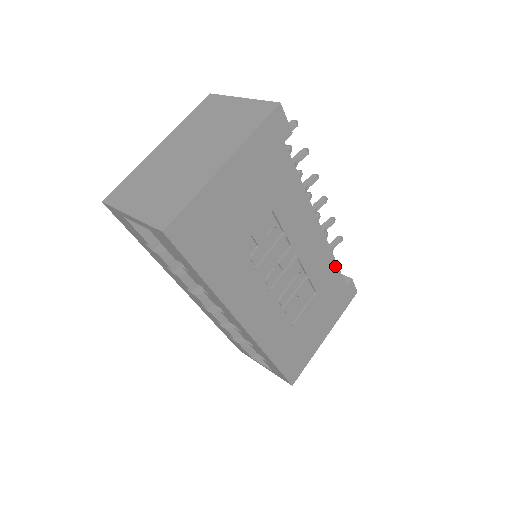
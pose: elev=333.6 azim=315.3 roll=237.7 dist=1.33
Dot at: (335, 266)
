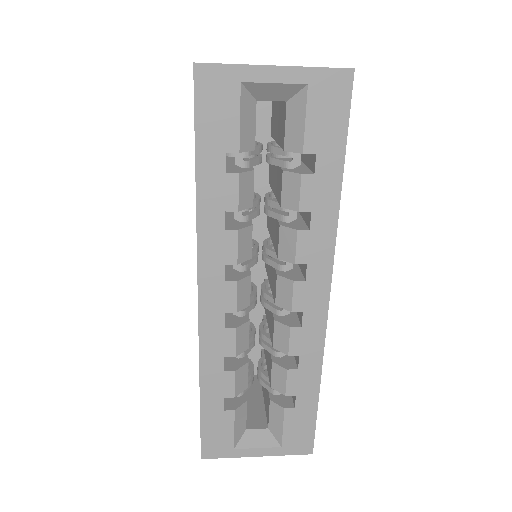
Dot at: occluded
